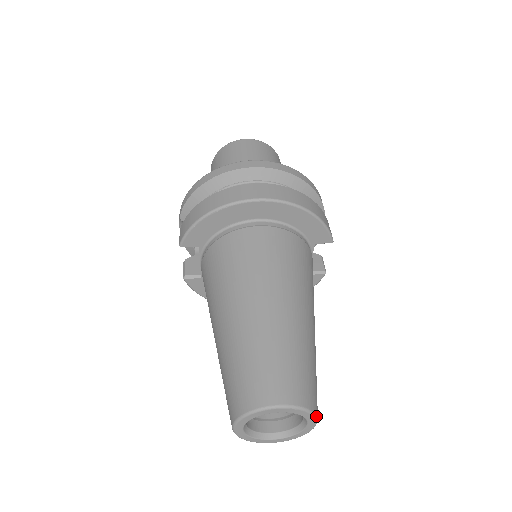
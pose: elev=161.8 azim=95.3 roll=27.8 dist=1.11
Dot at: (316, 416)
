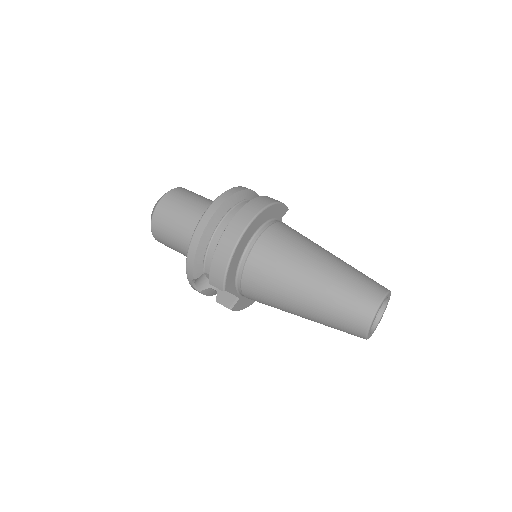
Dot at: (390, 292)
